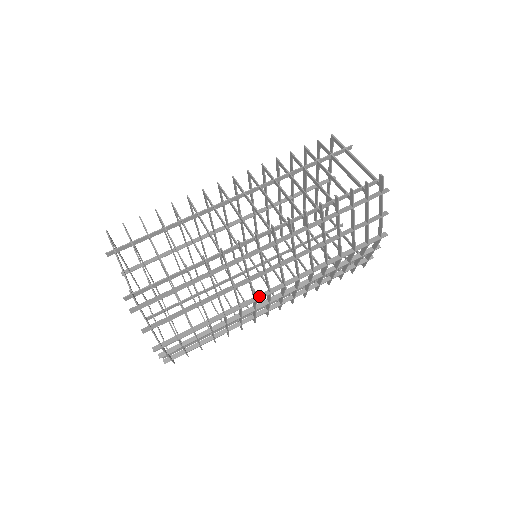
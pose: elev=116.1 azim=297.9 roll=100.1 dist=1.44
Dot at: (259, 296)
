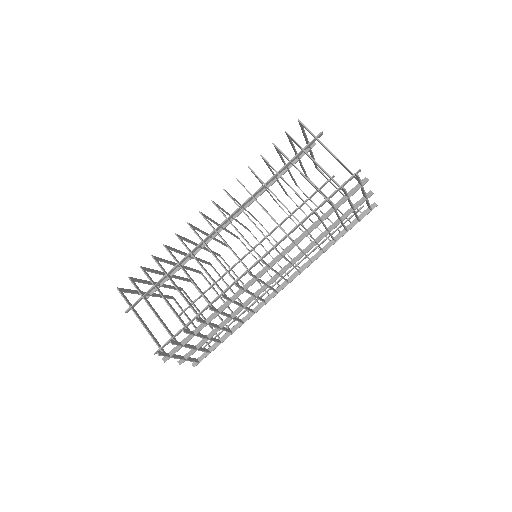
Dot at: (268, 298)
